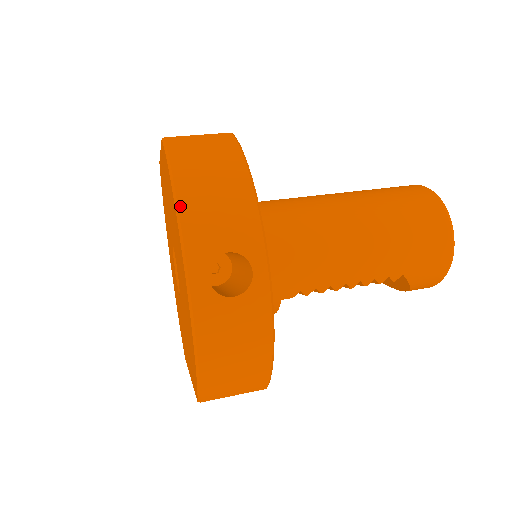
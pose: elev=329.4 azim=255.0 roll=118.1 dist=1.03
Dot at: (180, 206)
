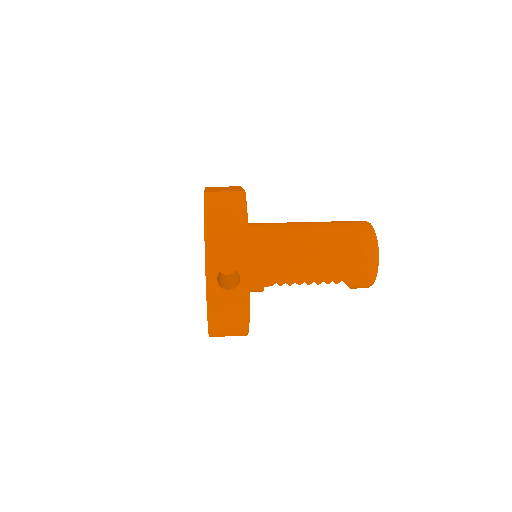
Dot at: (207, 240)
